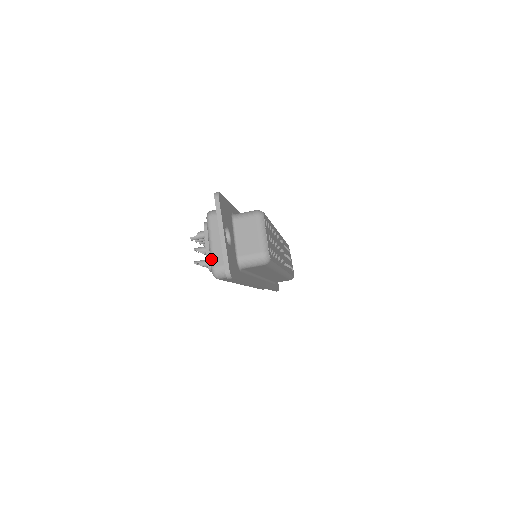
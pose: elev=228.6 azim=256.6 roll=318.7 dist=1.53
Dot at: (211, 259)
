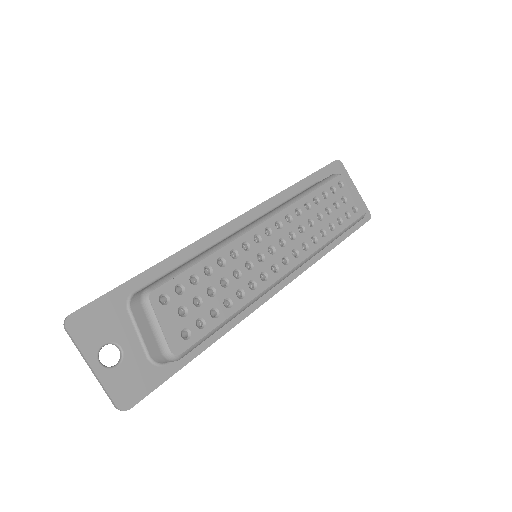
Dot at: occluded
